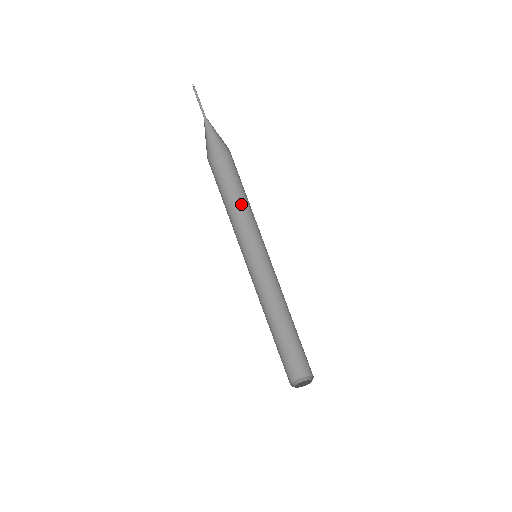
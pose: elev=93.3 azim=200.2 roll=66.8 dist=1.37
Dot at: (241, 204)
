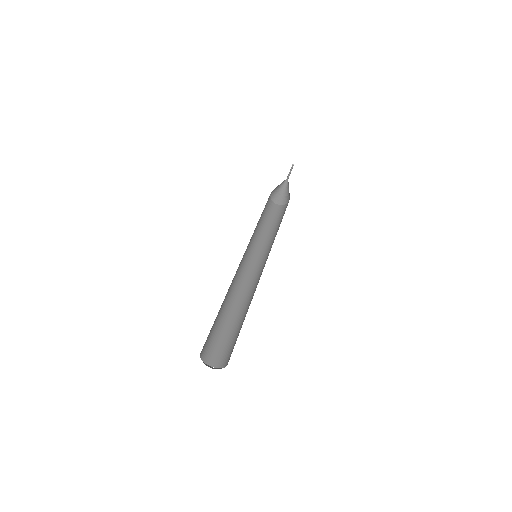
Dot at: (272, 232)
